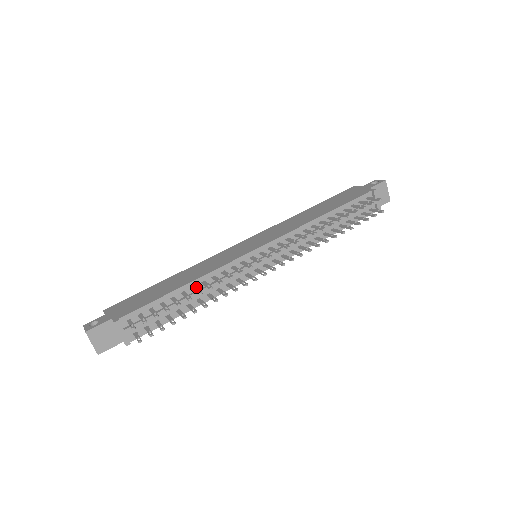
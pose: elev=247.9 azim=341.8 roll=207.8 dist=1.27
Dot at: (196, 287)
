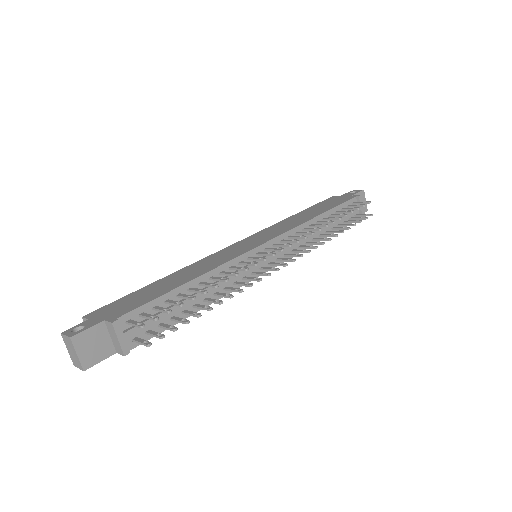
Dot at: (206, 282)
